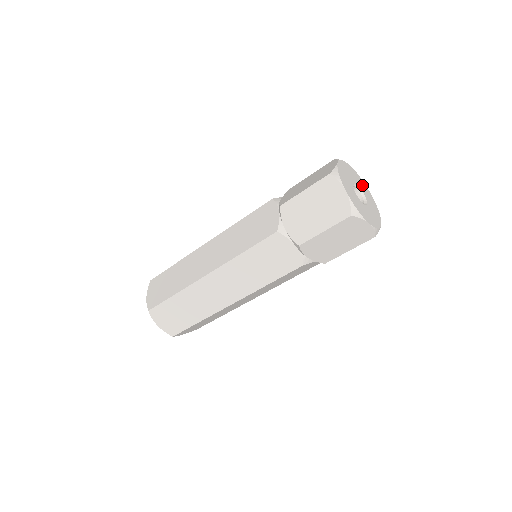
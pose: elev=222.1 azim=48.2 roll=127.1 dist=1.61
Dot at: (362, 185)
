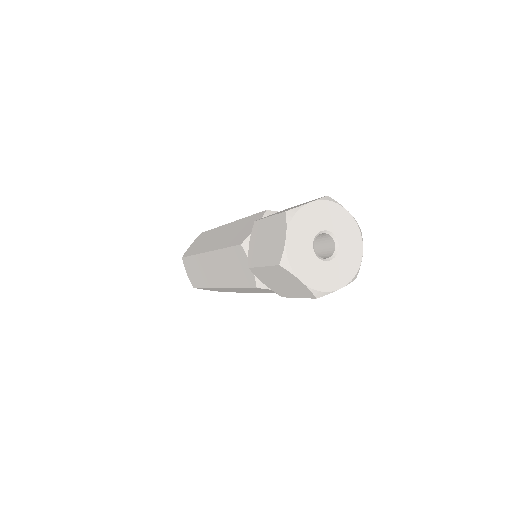
Dot at: (350, 236)
